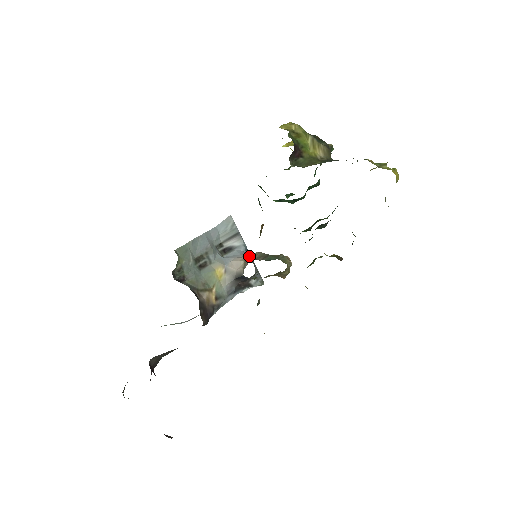
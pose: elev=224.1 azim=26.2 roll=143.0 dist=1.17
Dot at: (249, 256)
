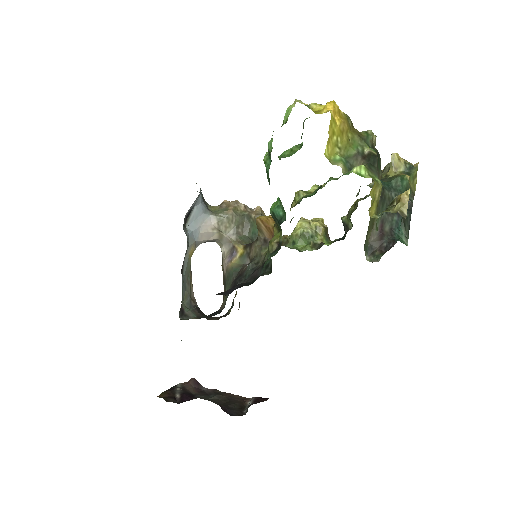
Dot at: (222, 224)
